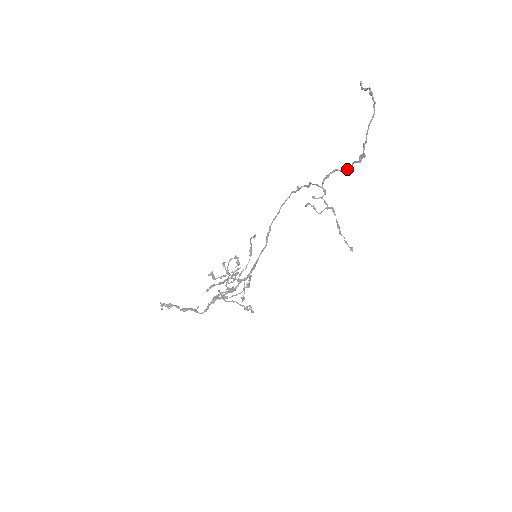
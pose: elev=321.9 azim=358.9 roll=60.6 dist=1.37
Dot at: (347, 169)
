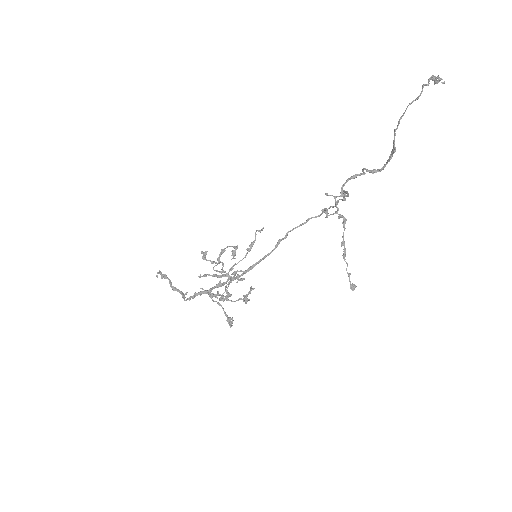
Dot at: (377, 171)
